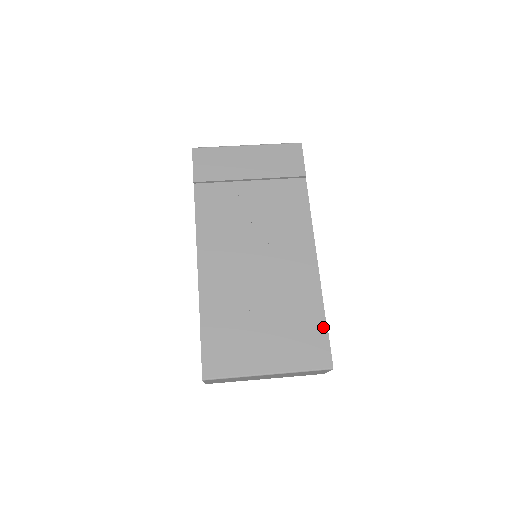
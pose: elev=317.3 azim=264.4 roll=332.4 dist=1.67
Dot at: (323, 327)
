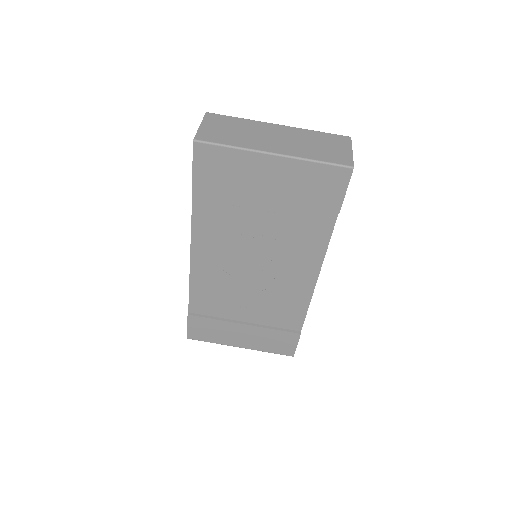
Dot at: (296, 335)
